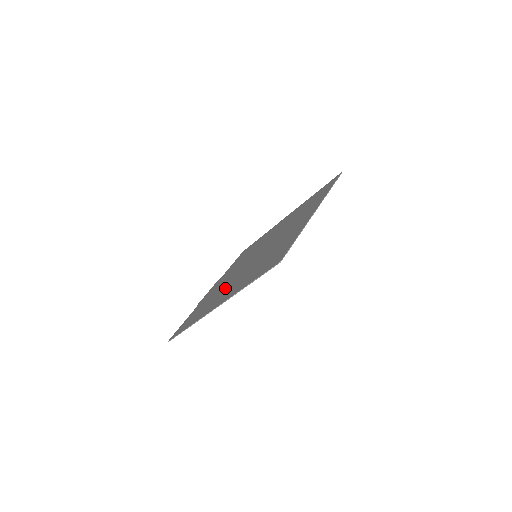
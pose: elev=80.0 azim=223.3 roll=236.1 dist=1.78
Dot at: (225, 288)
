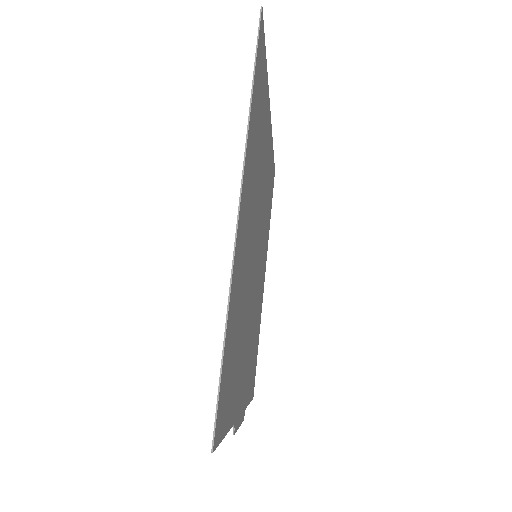
Dot at: occluded
